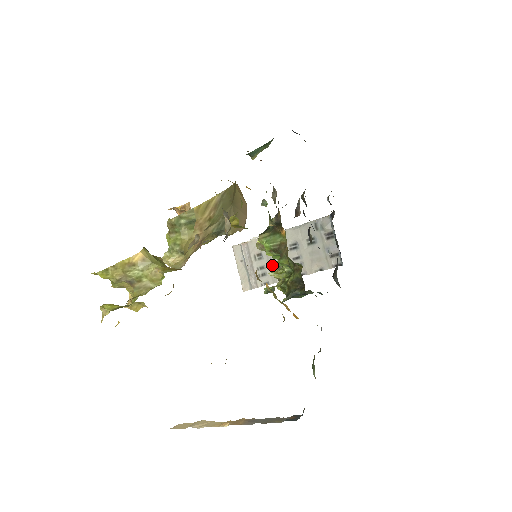
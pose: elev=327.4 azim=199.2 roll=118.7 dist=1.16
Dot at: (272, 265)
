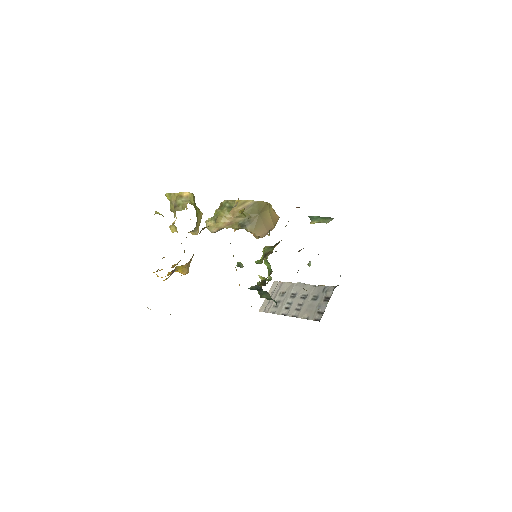
Dot at: (285, 302)
